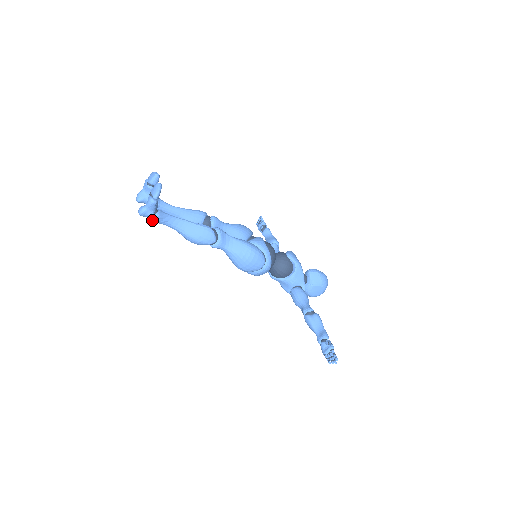
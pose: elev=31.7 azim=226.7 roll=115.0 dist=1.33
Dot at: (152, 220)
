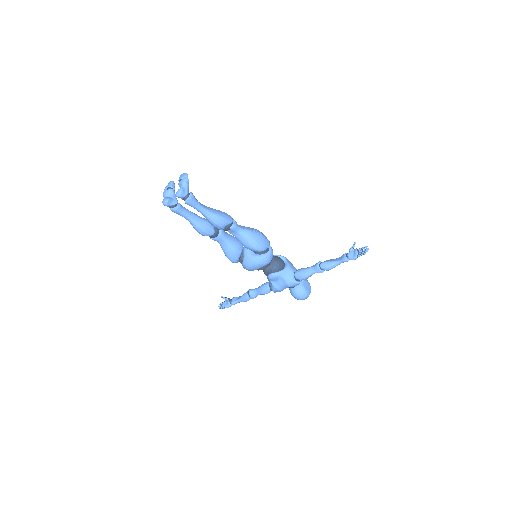
Dot at: (189, 198)
